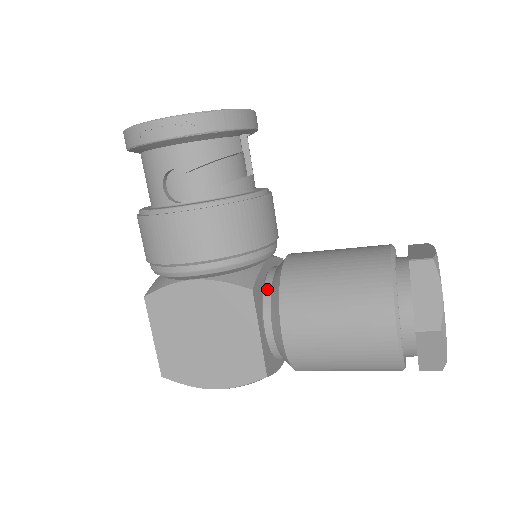
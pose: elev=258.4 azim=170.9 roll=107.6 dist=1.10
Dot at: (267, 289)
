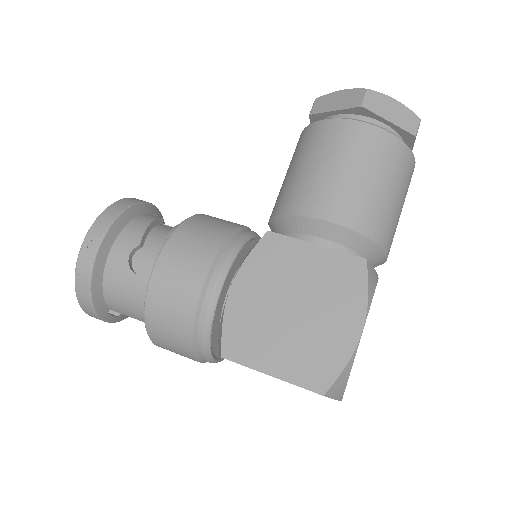
Dot at: occluded
